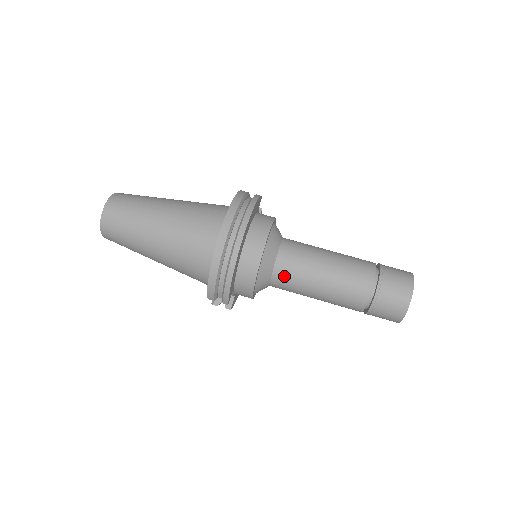
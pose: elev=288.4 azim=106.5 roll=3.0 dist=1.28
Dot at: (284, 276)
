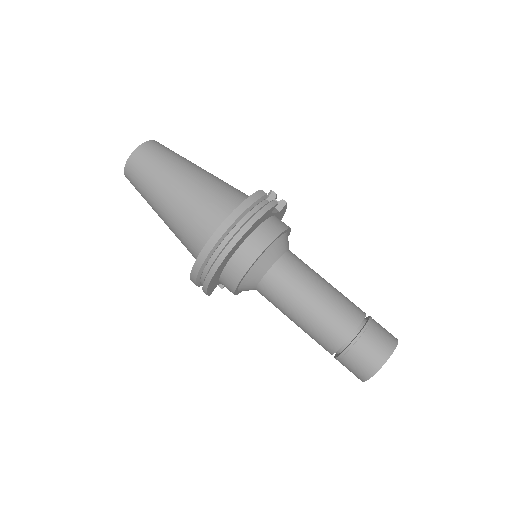
Dot at: (266, 294)
